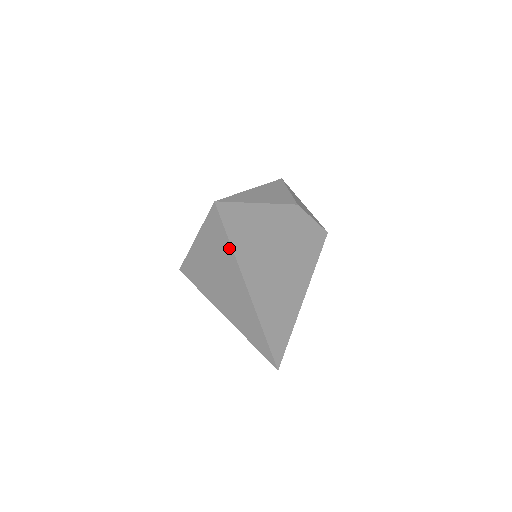
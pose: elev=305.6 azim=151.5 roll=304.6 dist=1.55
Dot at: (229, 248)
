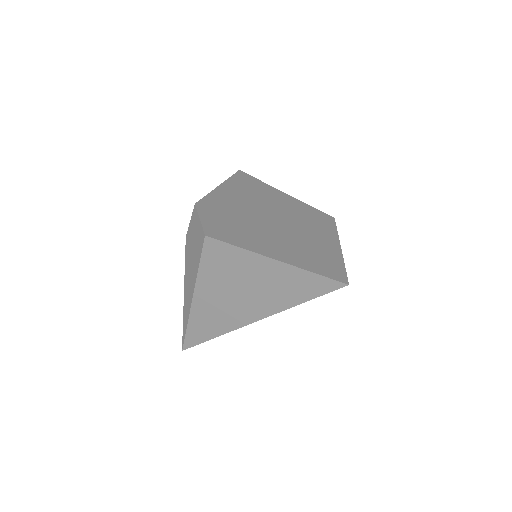
Dot at: (298, 301)
